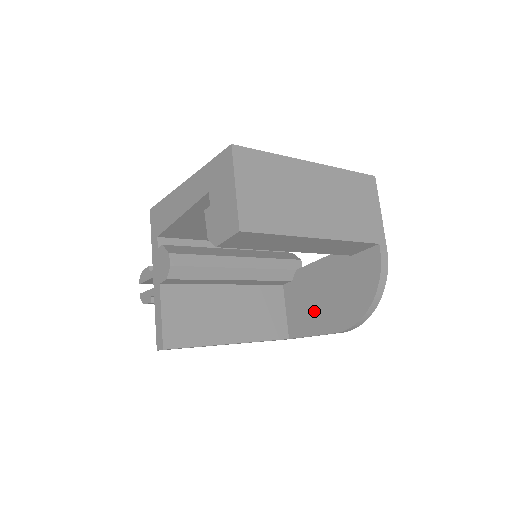
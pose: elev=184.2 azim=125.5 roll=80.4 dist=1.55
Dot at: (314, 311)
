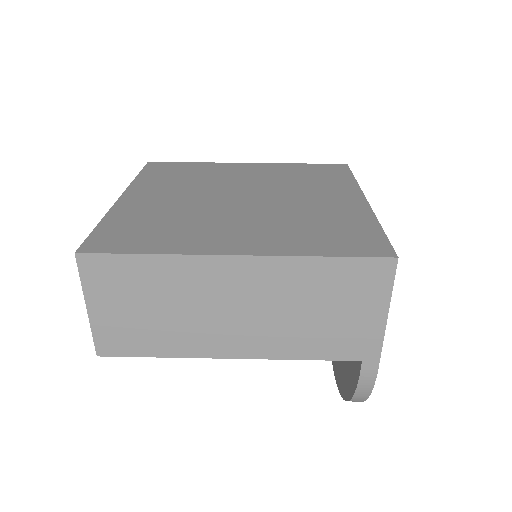
Dot at: occluded
